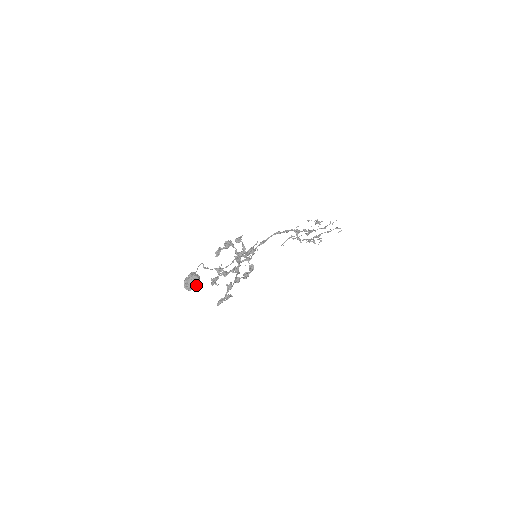
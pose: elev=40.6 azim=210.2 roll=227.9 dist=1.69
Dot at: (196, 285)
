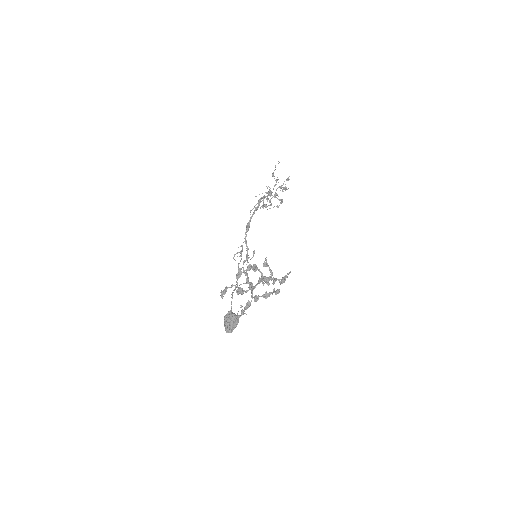
Dot at: (236, 326)
